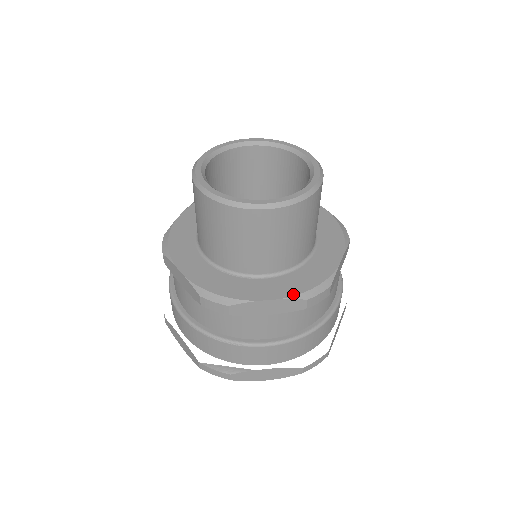
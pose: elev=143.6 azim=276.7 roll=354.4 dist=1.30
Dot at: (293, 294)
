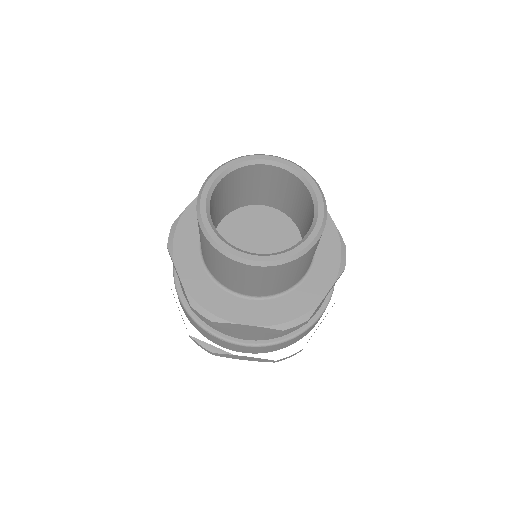
Dot at: (271, 323)
